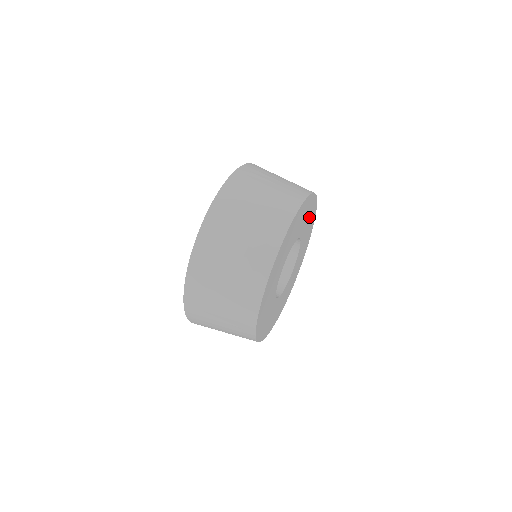
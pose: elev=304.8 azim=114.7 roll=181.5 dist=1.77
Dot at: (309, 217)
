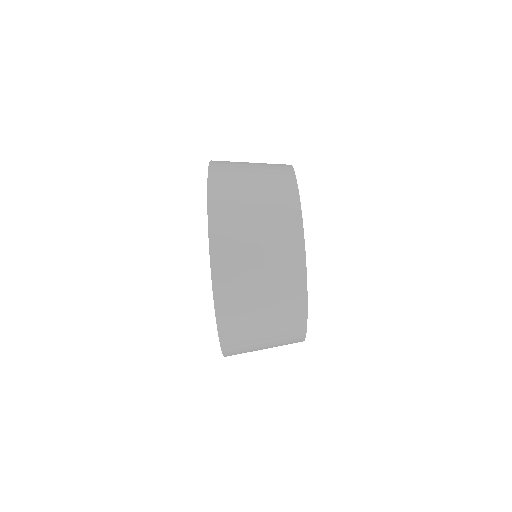
Dot at: occluded
